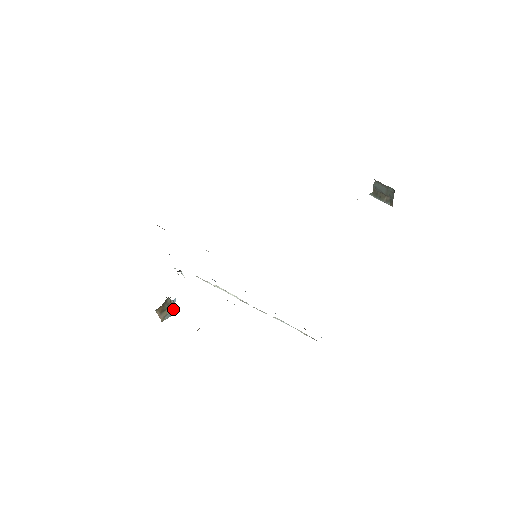
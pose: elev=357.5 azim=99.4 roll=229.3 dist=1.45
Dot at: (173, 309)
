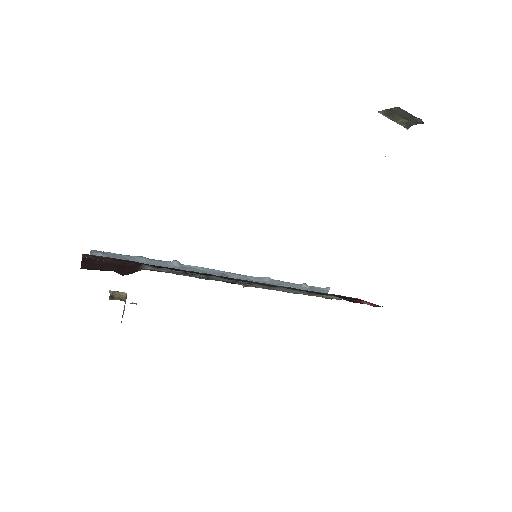
Dot at: occluded
